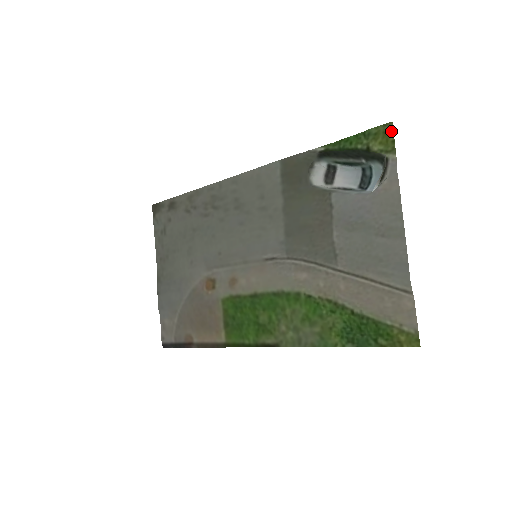
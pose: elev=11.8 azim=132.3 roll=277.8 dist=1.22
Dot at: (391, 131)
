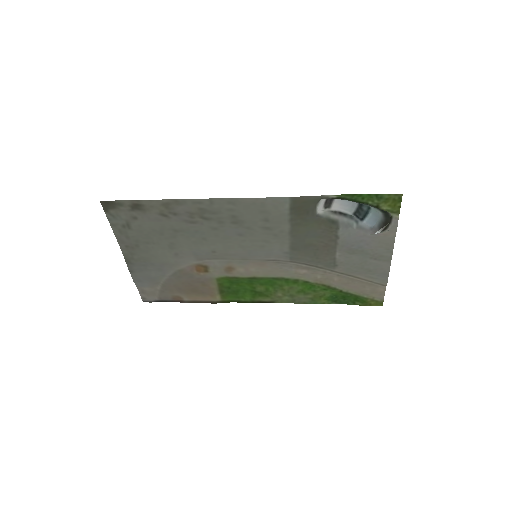
Dot at: (400, 200)
